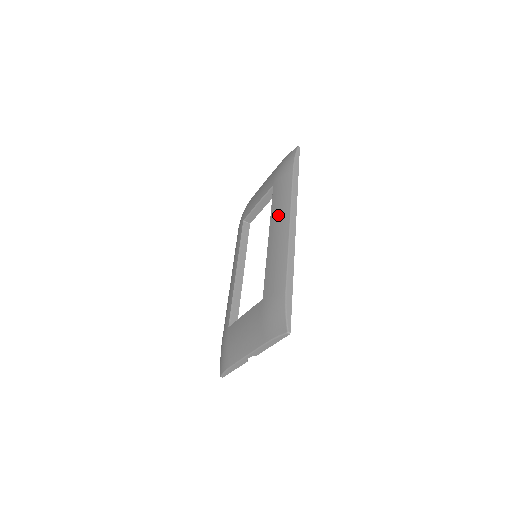
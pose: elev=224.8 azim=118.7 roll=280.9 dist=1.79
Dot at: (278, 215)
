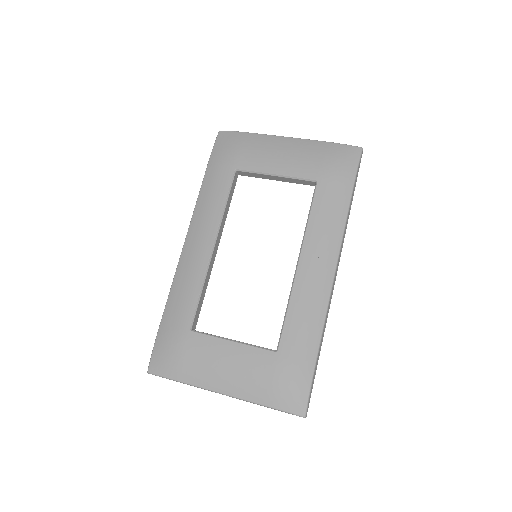
Dot at: (321, 244)
